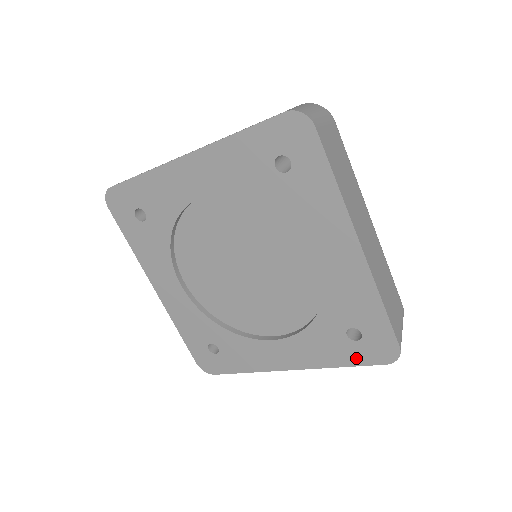
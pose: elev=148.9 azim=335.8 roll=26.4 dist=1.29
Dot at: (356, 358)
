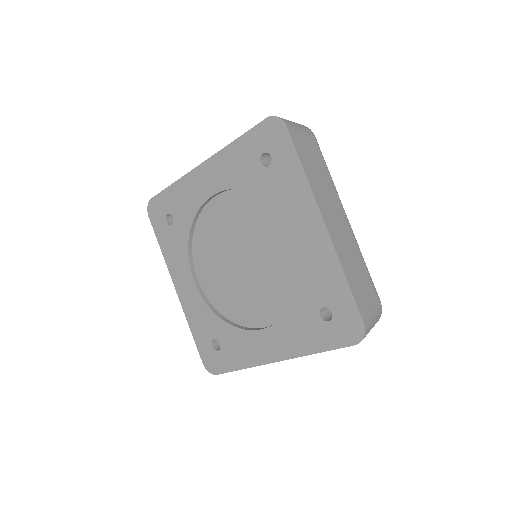
Dot at: (329, 341)
